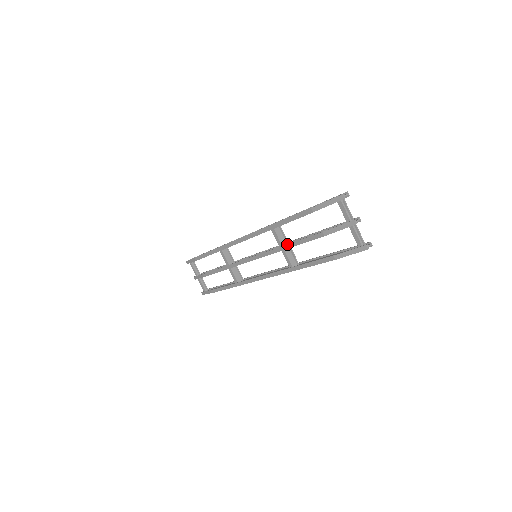
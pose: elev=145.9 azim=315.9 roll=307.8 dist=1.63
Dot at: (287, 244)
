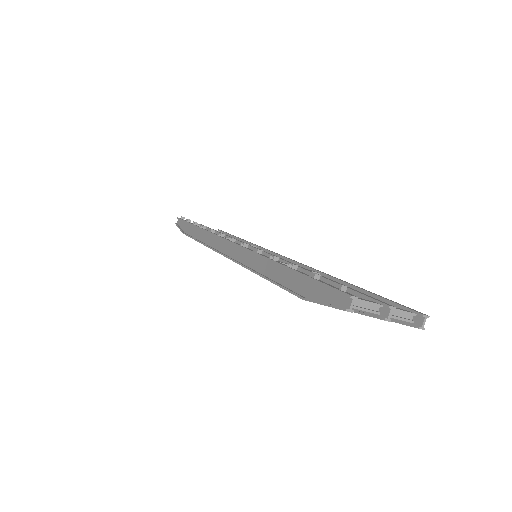
Dot at: occluded
